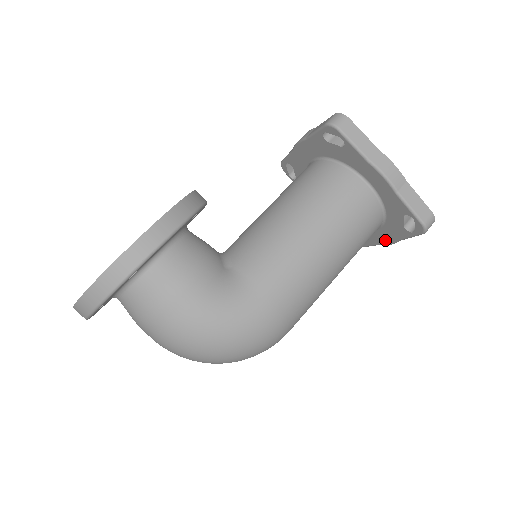
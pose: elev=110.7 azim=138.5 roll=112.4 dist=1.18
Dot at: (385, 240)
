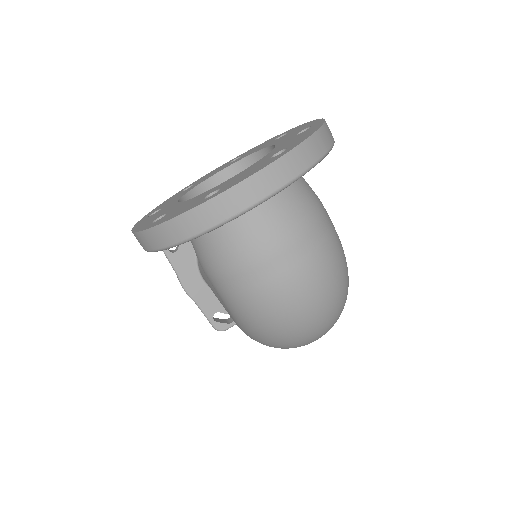
Dot at: occluded
